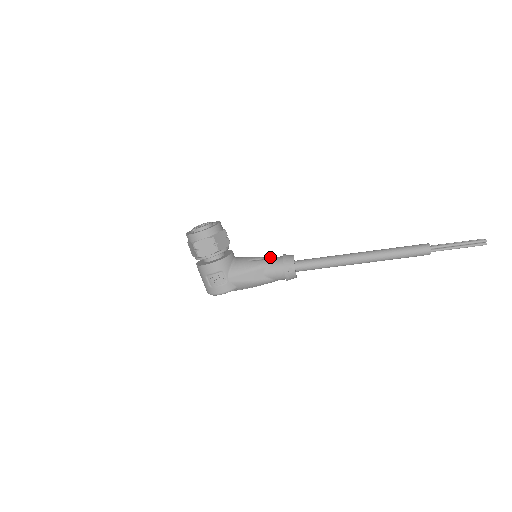
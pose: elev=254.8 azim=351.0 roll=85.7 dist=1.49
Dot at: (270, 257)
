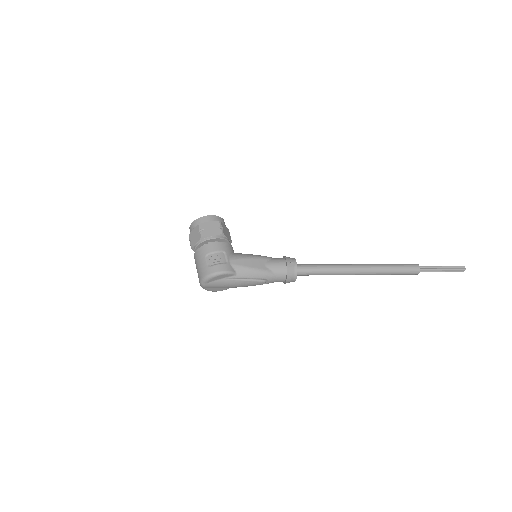
Dot at: occluded
